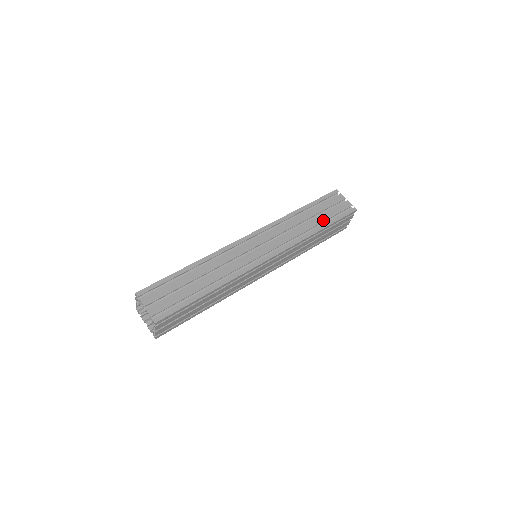
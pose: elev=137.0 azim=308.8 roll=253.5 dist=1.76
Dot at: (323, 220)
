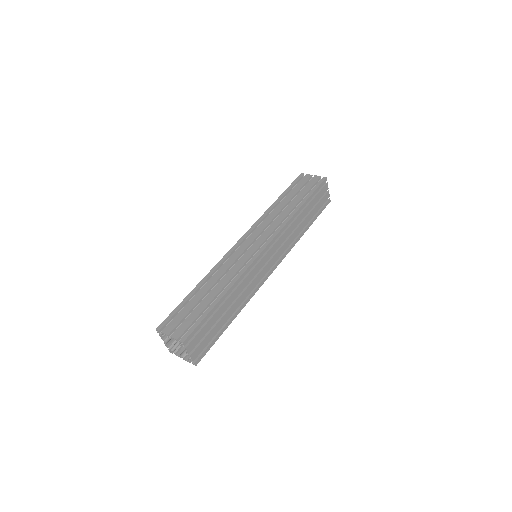
Dot at: (300, 198)
